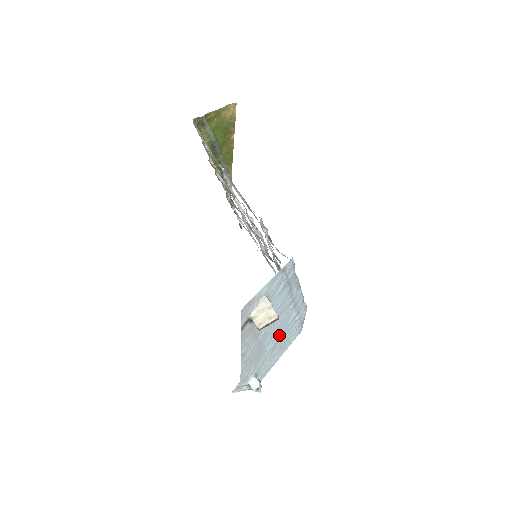
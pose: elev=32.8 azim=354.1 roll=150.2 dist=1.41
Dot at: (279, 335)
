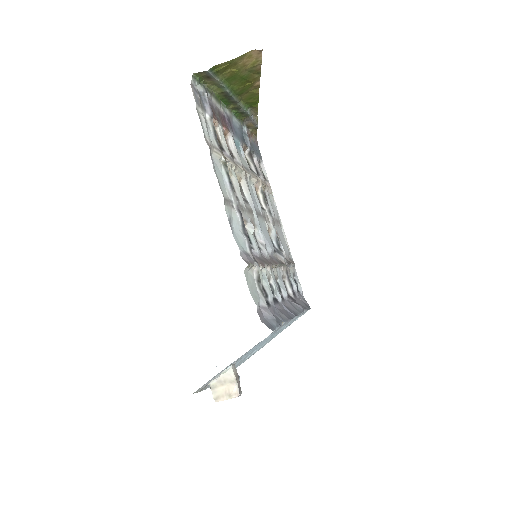
Dot at: occluded
